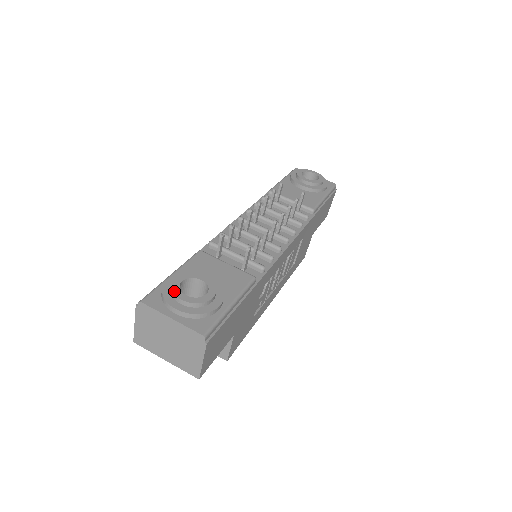
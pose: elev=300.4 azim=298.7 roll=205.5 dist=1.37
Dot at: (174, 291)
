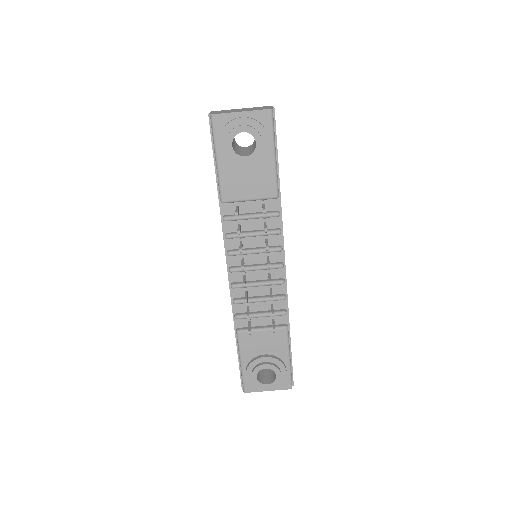
Dot at: (259, 387)
